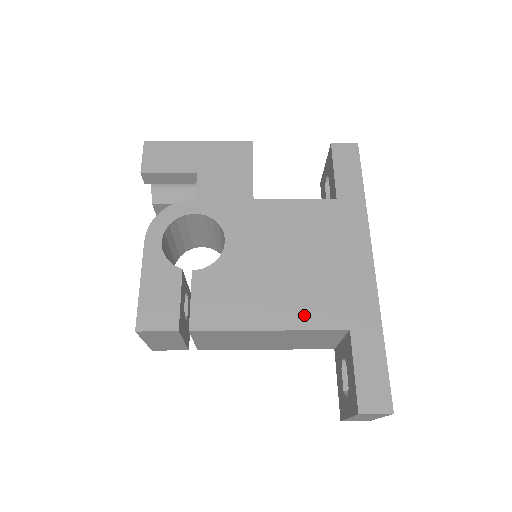
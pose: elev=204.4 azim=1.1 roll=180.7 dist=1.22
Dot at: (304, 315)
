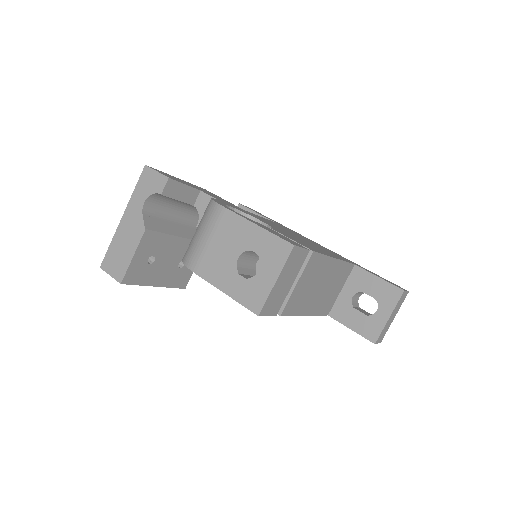
Dot at: (336, 256)
